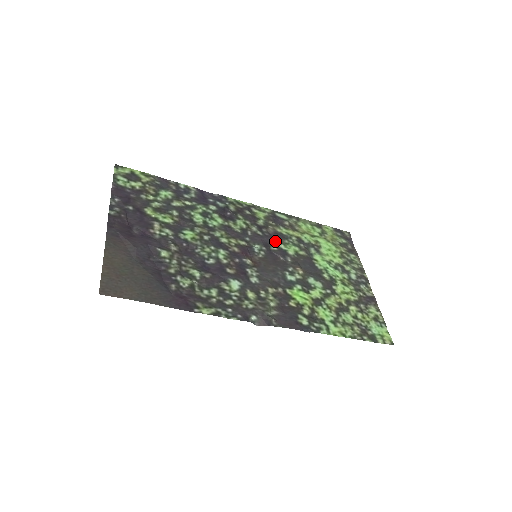
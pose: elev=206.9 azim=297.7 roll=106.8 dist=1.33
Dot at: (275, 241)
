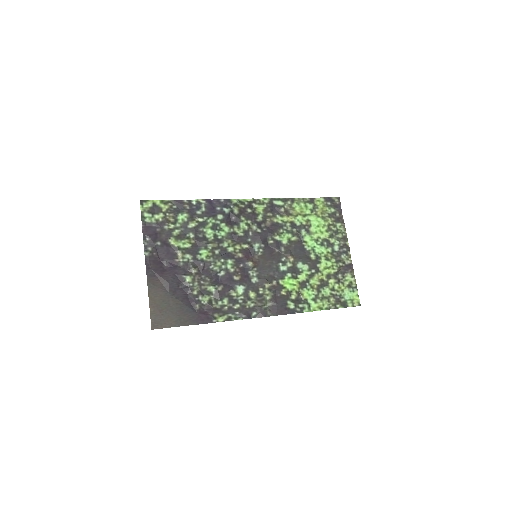
Dot at: (272, 234)
